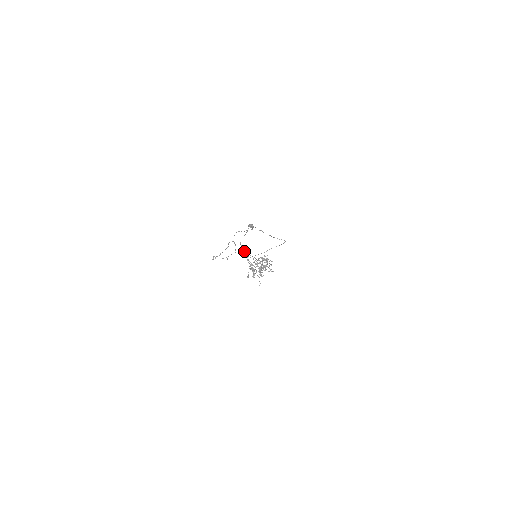
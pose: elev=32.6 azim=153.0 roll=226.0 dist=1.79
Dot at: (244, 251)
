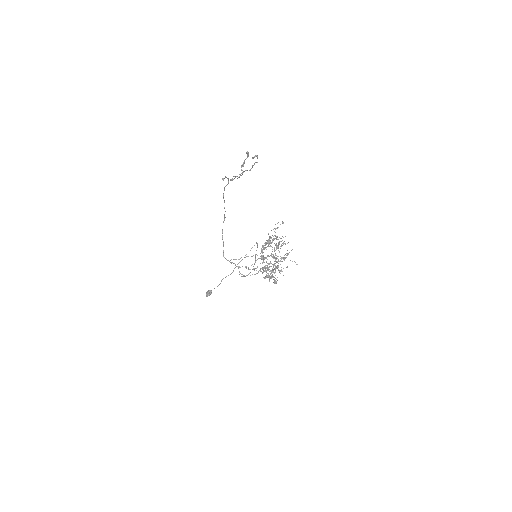
Dot at: (240, 267)
